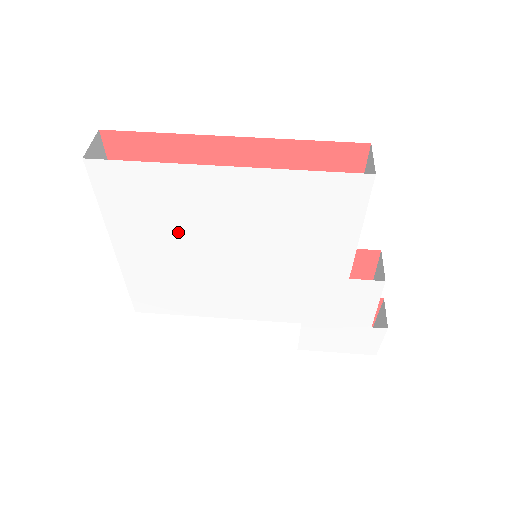
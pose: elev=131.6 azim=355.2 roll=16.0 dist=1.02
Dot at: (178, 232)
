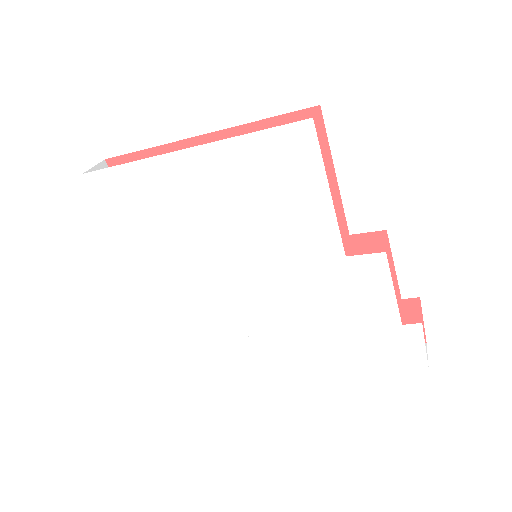
Dot at: (171, 233)
